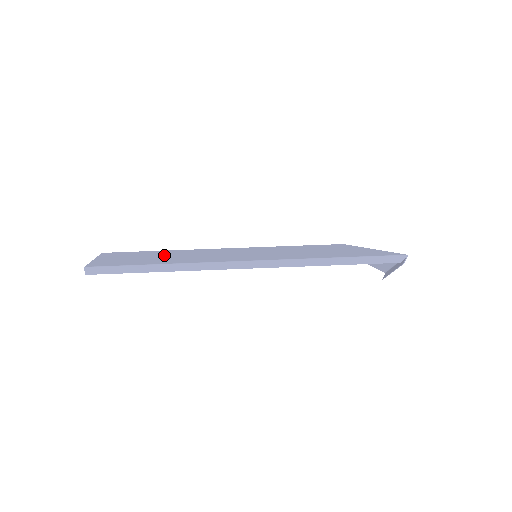
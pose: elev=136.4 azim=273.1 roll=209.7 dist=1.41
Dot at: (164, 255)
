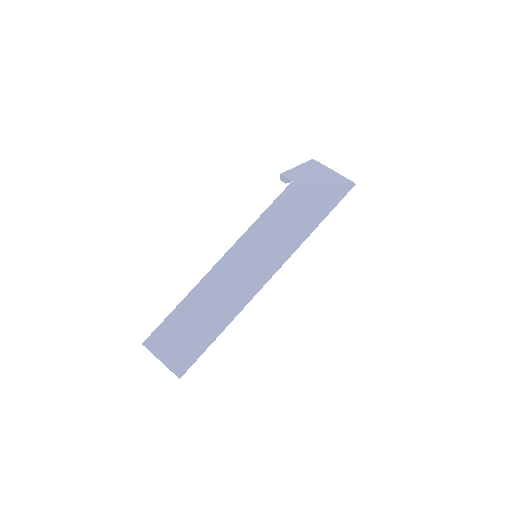
Dot at: (198, 313)
